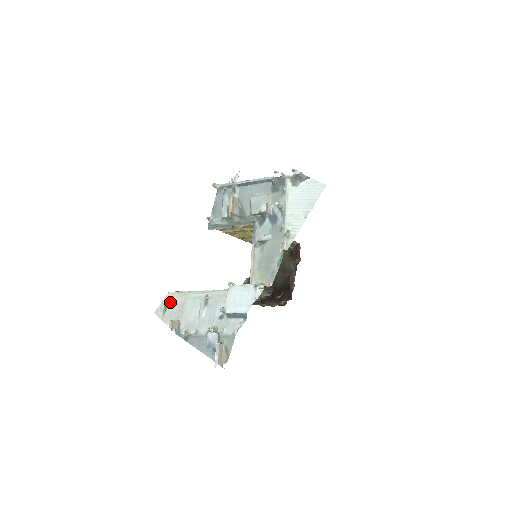
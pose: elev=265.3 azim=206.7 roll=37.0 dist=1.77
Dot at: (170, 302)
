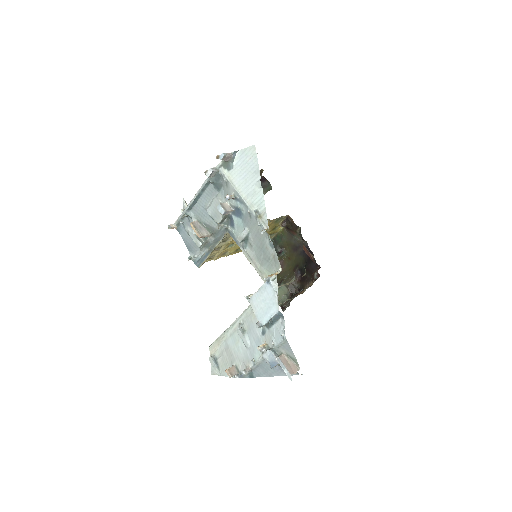
Dot at: (216, 355)
